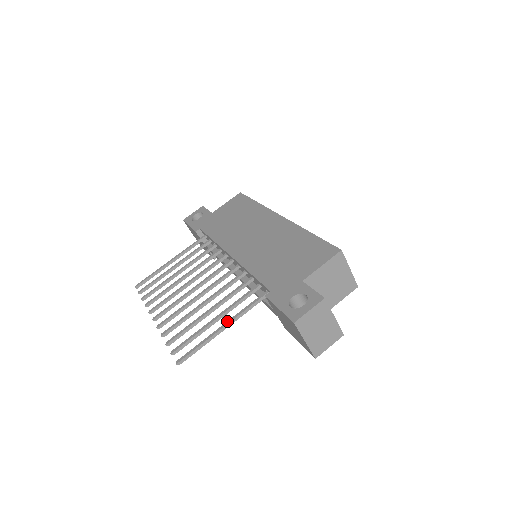
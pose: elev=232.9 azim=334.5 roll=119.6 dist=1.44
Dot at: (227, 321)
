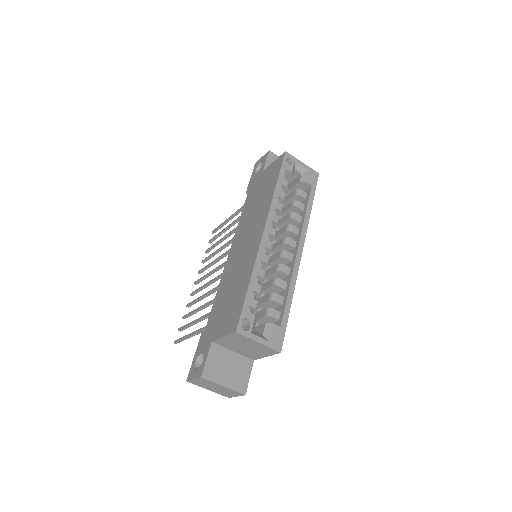
Dot at: (194, 331)
